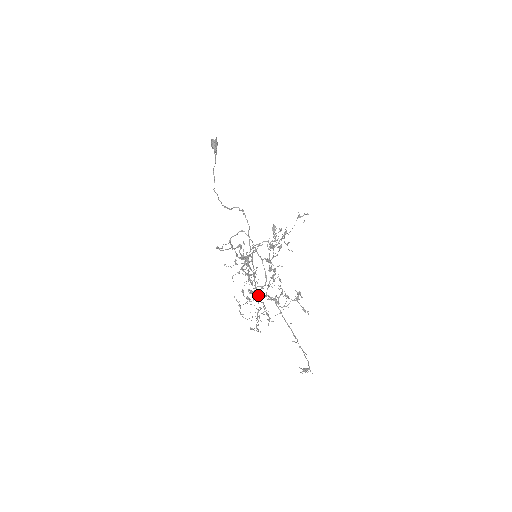
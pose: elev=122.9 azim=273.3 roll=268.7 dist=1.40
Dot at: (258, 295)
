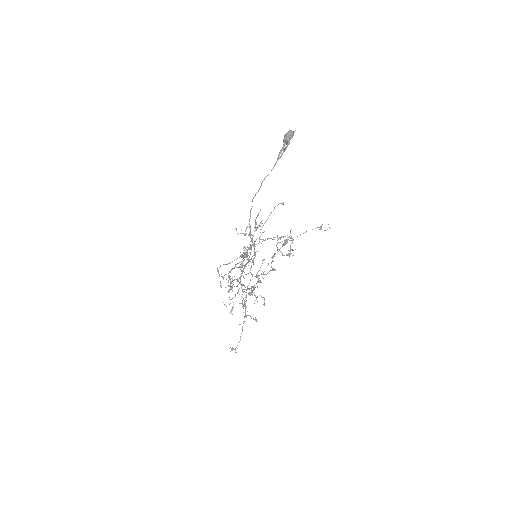
Dot at: (240, 279)
